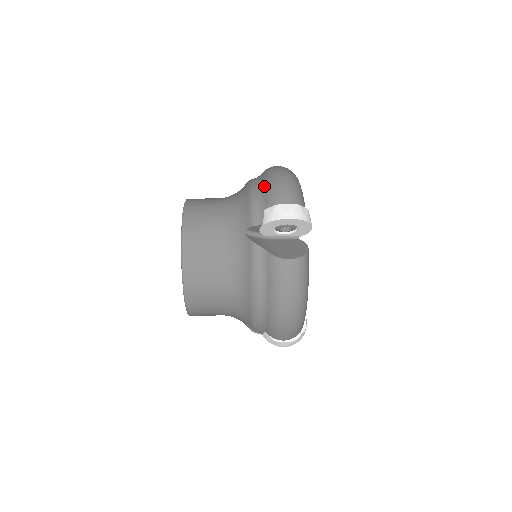
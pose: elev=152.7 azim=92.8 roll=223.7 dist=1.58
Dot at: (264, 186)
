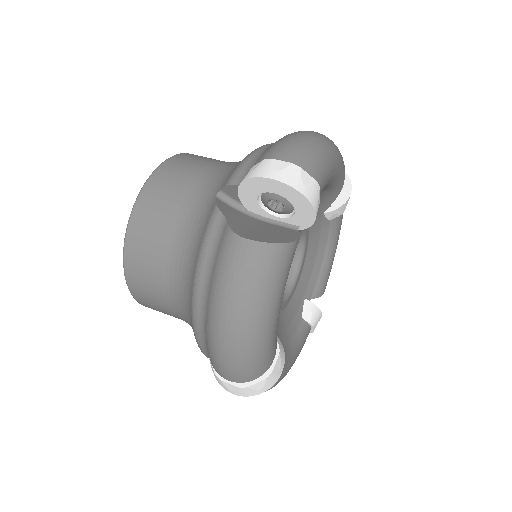
Dot at: occluded
